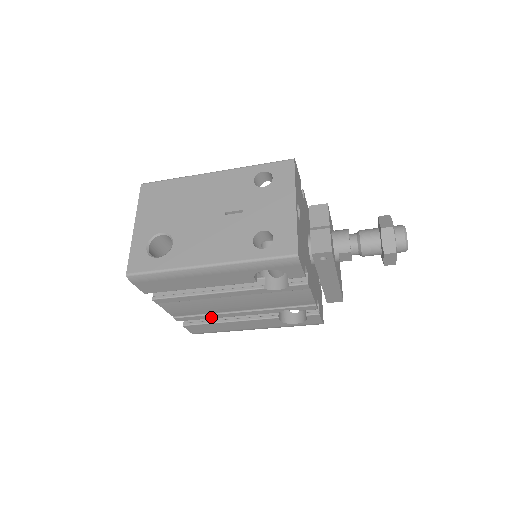
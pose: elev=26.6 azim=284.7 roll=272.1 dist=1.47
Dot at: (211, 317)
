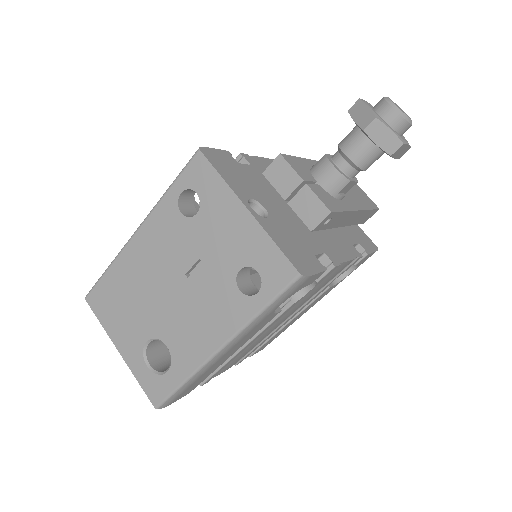
Dot at: occluded
